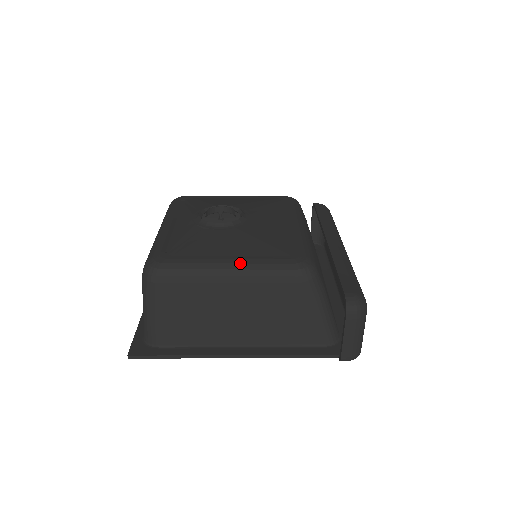
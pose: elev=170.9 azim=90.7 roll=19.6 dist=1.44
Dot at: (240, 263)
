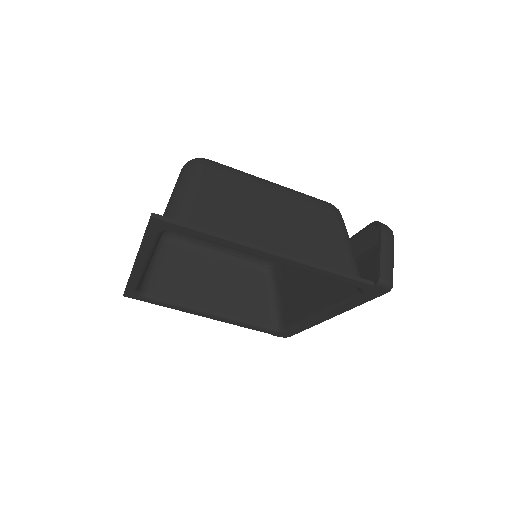
Dot at: (278, 184)
